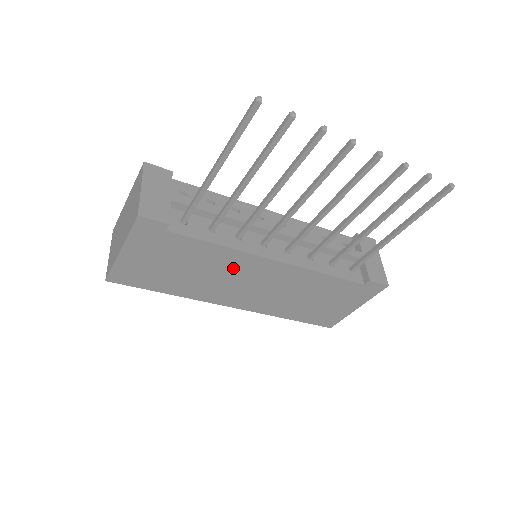
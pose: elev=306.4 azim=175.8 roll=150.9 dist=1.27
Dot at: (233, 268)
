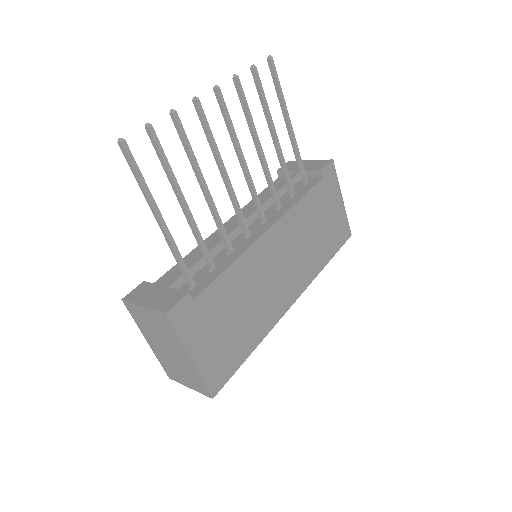
Dot at: (257, 272)
